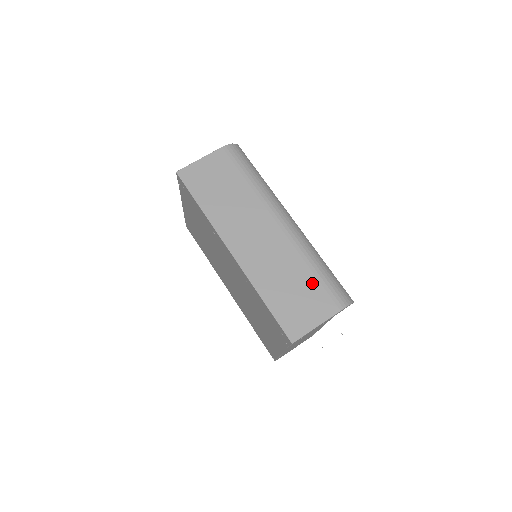
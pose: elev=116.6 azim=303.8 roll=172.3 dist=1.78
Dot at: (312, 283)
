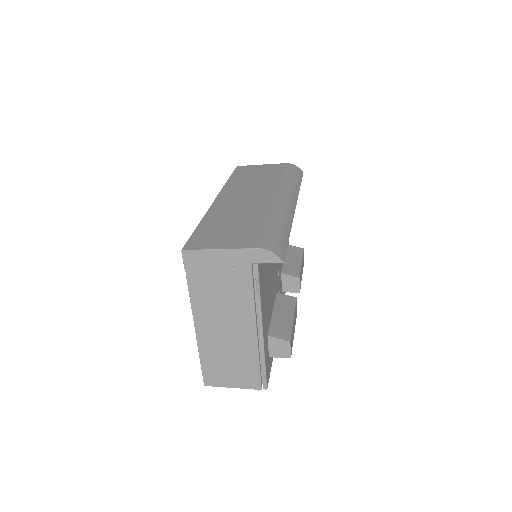
Dot at: (254, 227)
